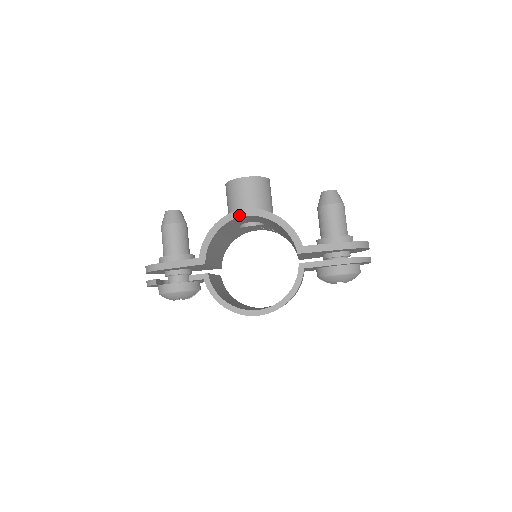
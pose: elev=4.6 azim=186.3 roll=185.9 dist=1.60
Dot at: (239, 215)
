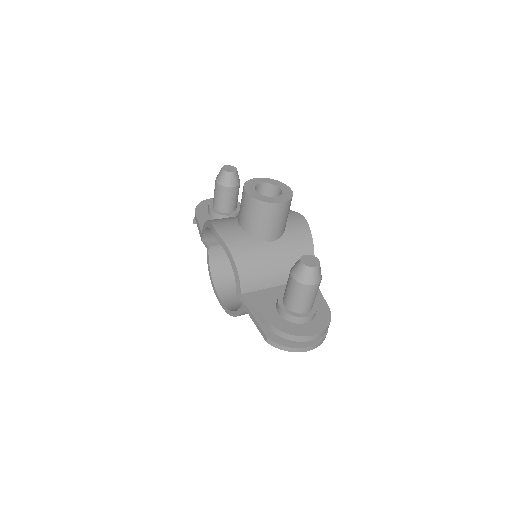
Dot at: (212, 231)
